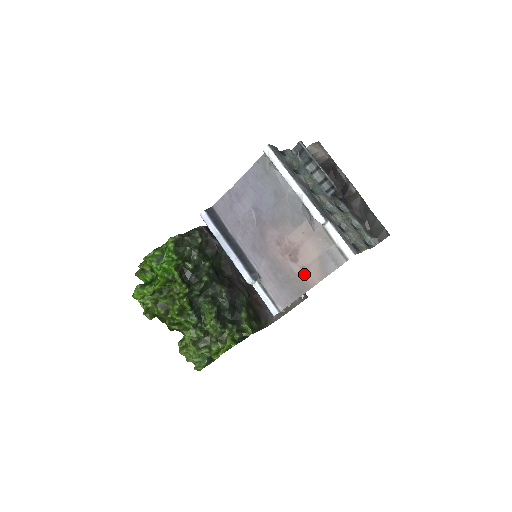
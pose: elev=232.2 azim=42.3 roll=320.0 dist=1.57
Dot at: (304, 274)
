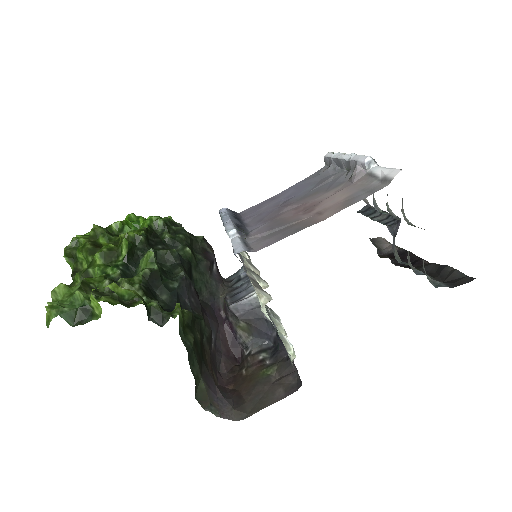
Dot at: (315, 216)
